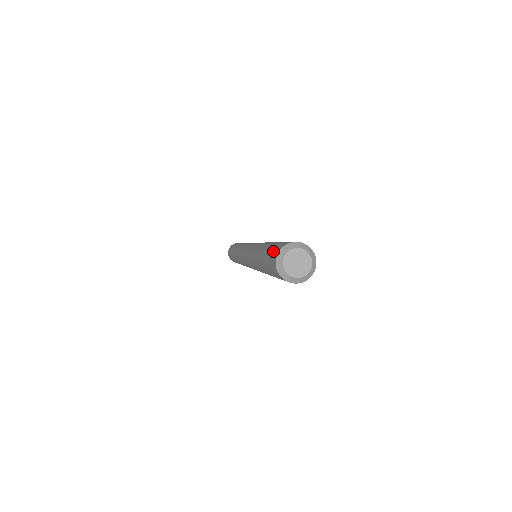
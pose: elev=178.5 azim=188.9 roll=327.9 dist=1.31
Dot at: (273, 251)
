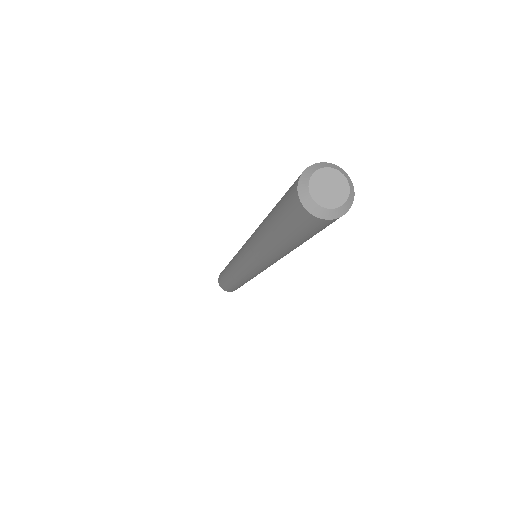
Dot at: (287, 196)
